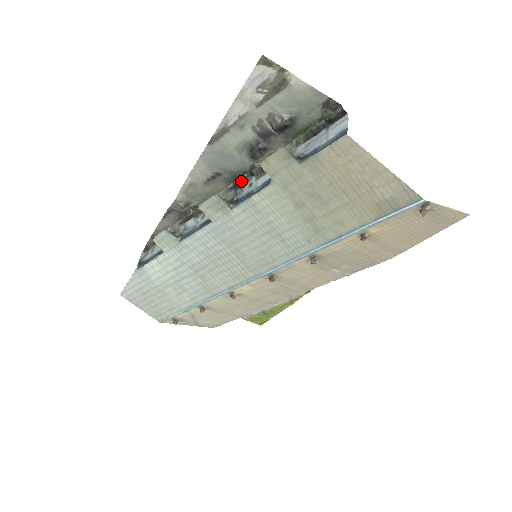
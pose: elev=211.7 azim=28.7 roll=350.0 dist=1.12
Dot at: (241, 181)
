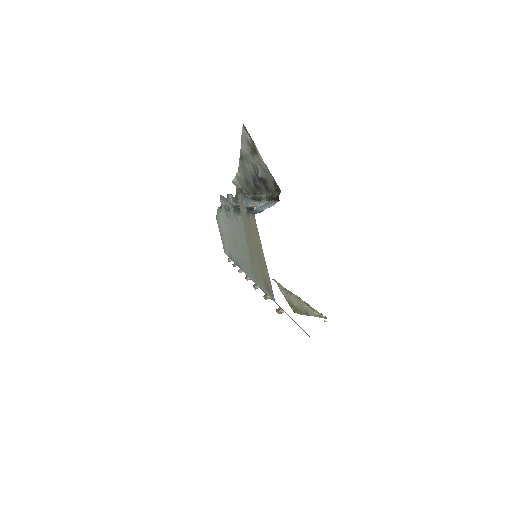
Dot at: (254, 198)
